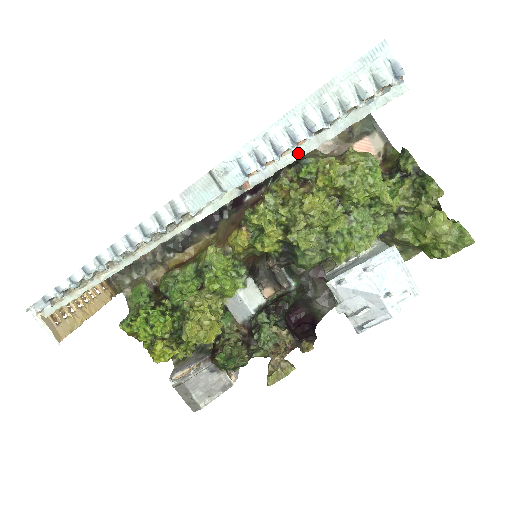
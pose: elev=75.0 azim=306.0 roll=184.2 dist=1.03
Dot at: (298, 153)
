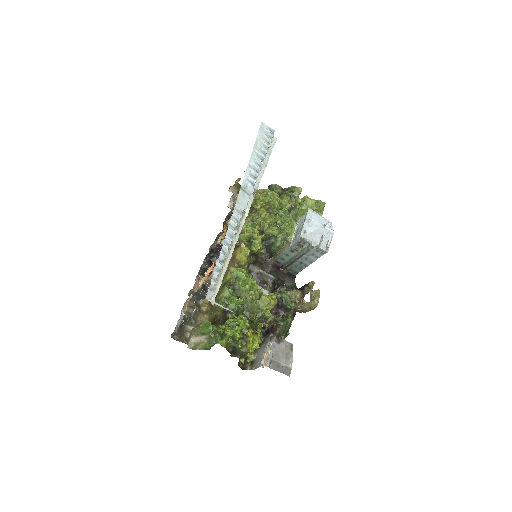
Dot at: (261, 173)
